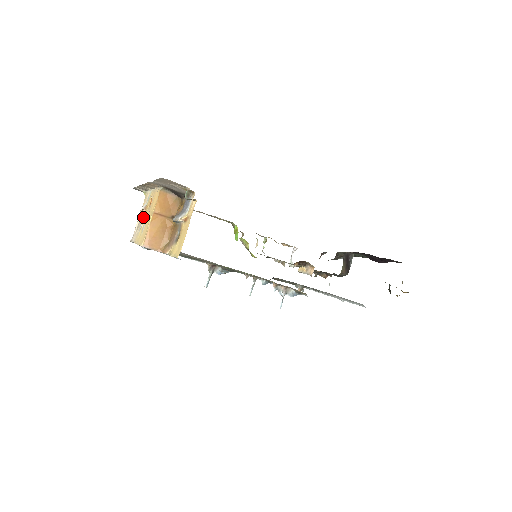
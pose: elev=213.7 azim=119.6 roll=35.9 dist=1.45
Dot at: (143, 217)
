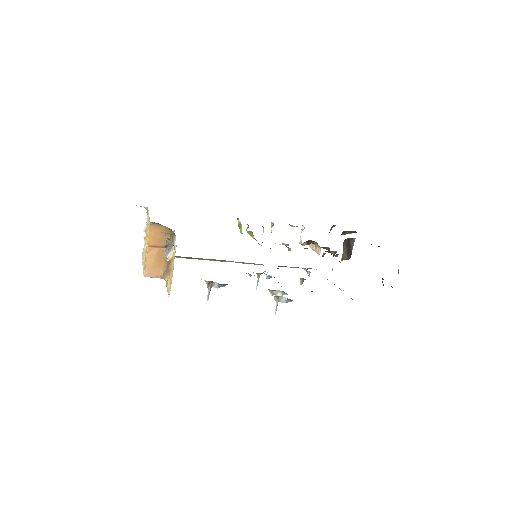
Dot at: (145, 239)
